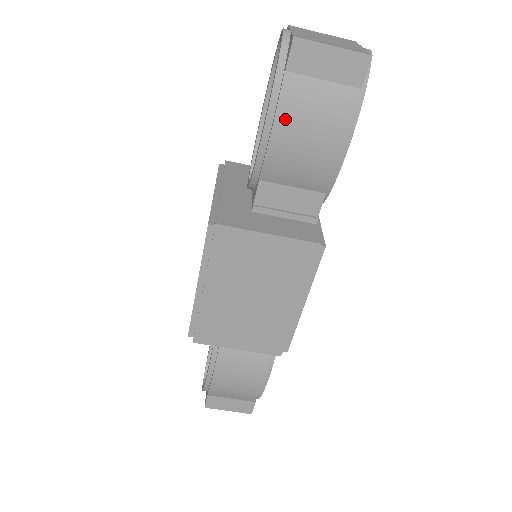
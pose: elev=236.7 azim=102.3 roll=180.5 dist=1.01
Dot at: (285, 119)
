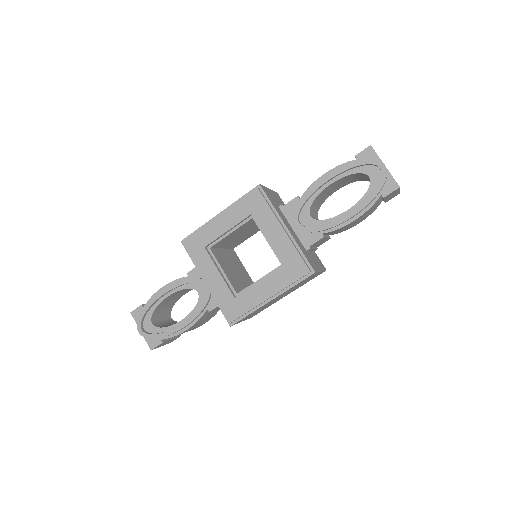
Dot at: (362, 216)
